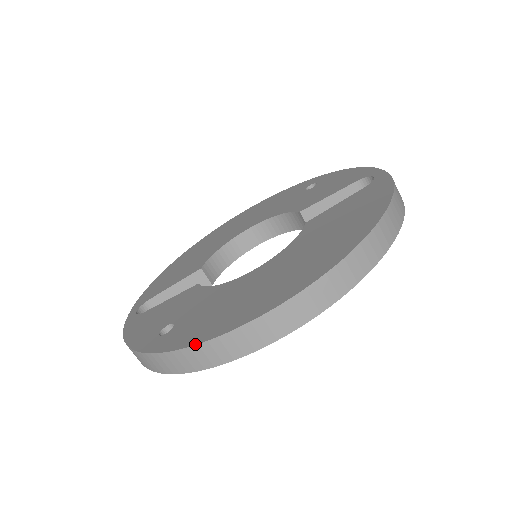
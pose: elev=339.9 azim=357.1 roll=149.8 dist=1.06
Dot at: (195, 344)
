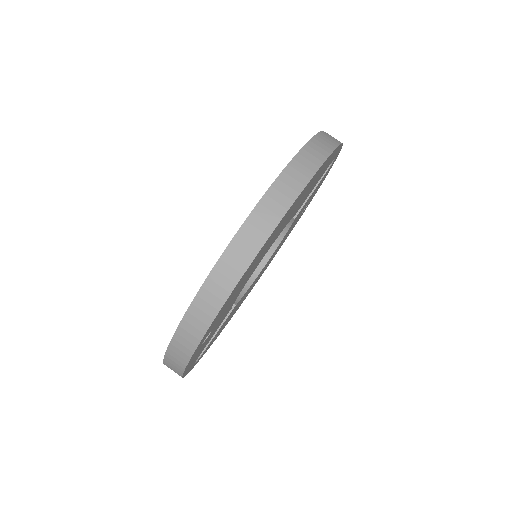
Dot at: occluded
